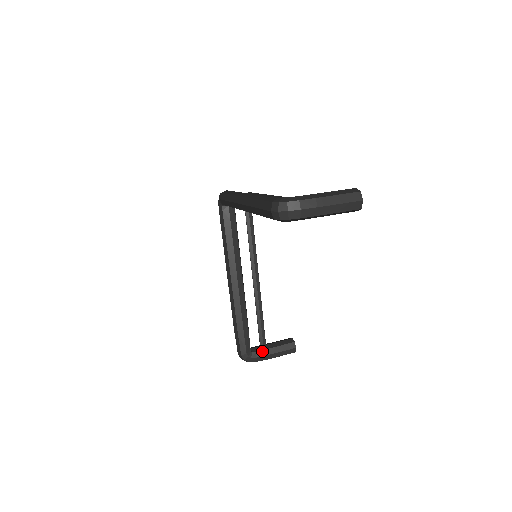
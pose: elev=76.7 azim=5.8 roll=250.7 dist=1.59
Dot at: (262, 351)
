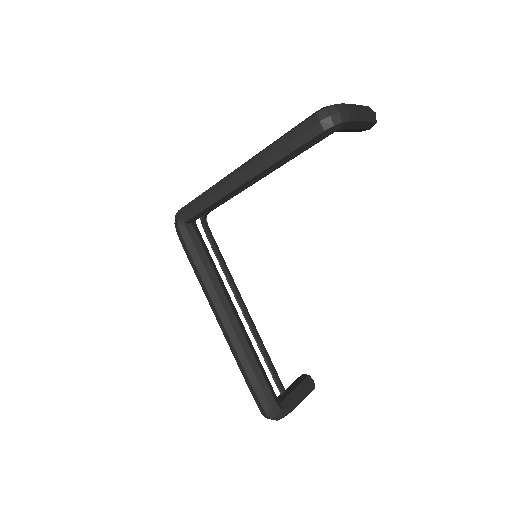
Dot at: (288, 397)
